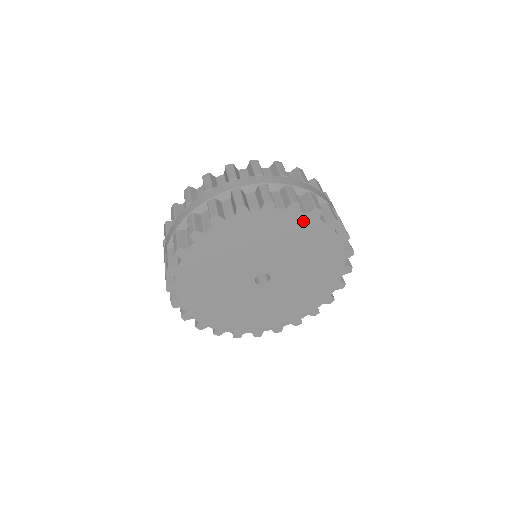
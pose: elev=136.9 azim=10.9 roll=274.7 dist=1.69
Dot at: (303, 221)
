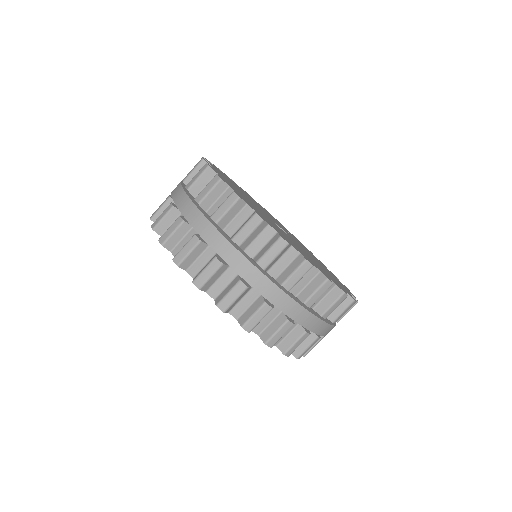
Dot at: occluded
